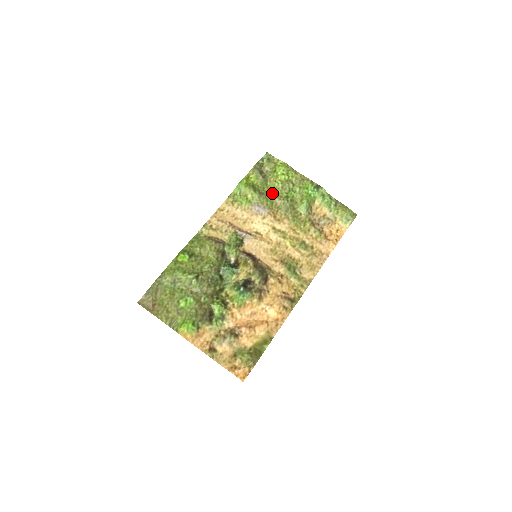
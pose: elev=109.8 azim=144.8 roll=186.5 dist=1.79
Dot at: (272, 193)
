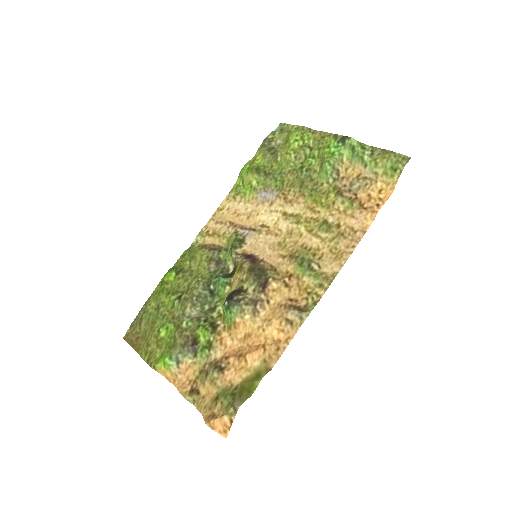
Dot at: (283, 169)
